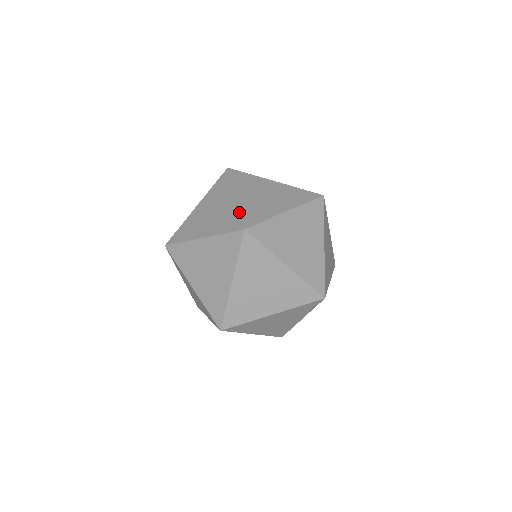
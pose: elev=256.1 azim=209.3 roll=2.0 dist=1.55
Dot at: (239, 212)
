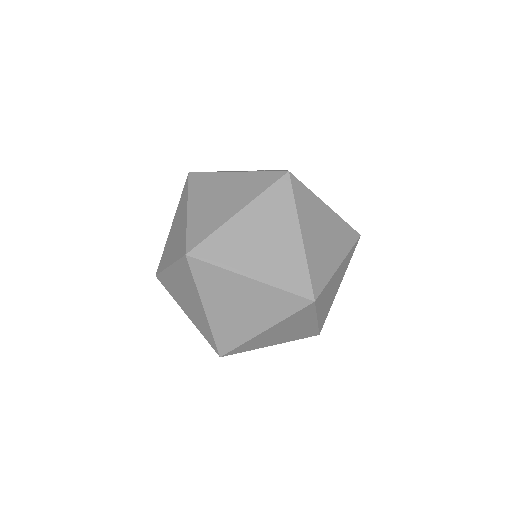
Dot at: (186, 232)
